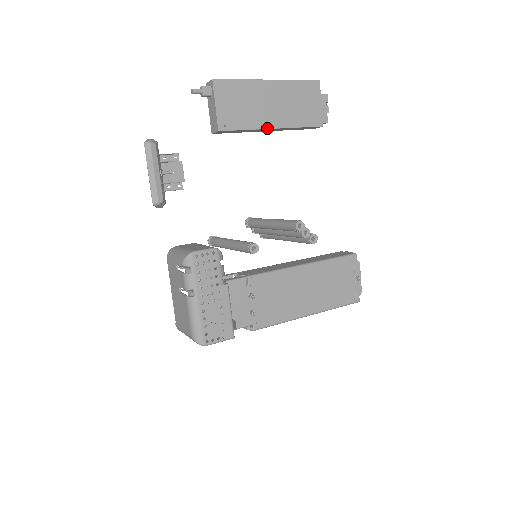
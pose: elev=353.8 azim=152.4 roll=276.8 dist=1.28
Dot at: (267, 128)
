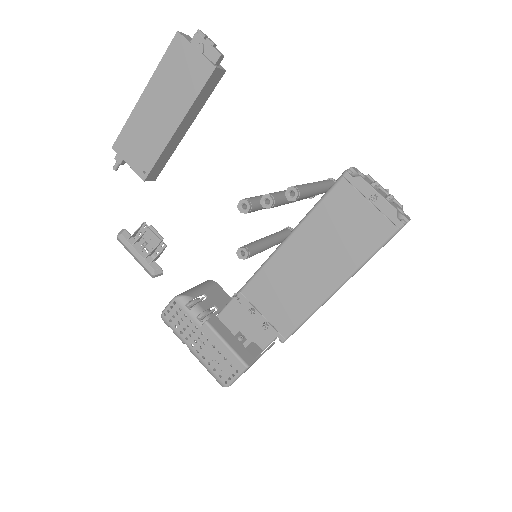
Dot at: (172, 135)
